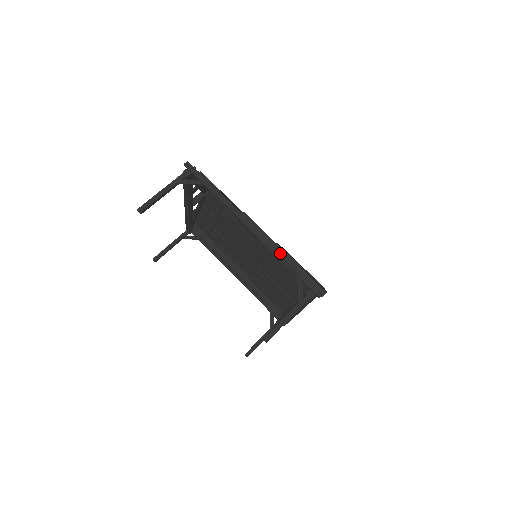
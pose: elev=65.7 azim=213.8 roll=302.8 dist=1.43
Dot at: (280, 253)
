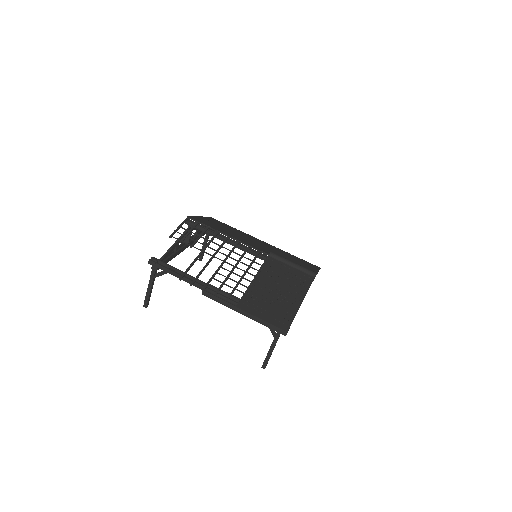
Dot at: (242, 313)
